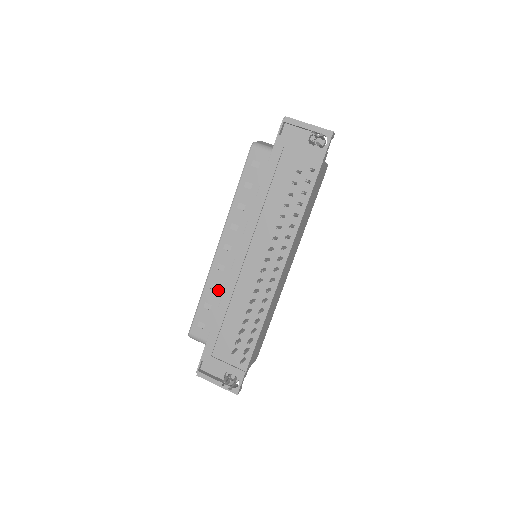
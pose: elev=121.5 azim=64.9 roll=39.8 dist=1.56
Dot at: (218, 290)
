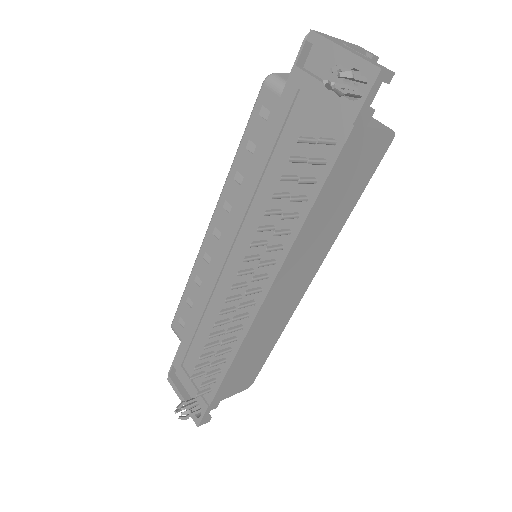
Dot at: (201, 287)
